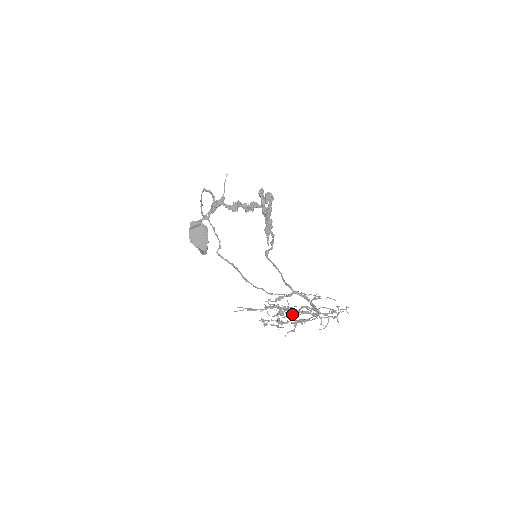
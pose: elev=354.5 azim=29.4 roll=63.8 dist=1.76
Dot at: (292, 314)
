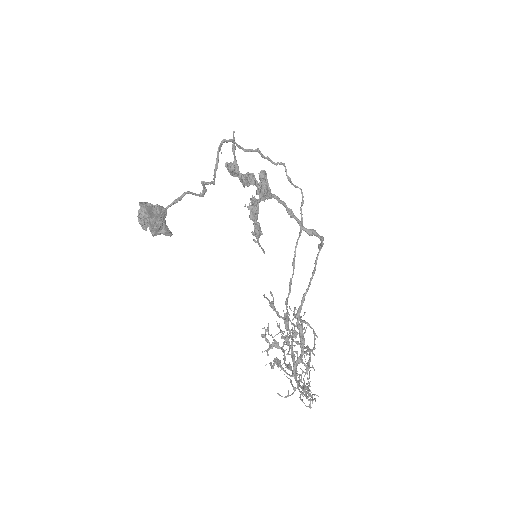
Dot at: (299, 344)
